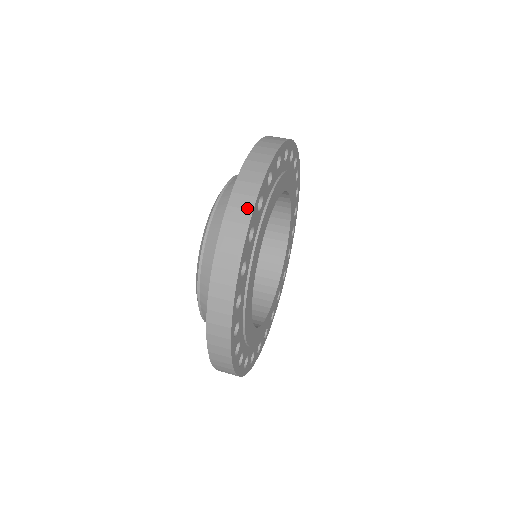
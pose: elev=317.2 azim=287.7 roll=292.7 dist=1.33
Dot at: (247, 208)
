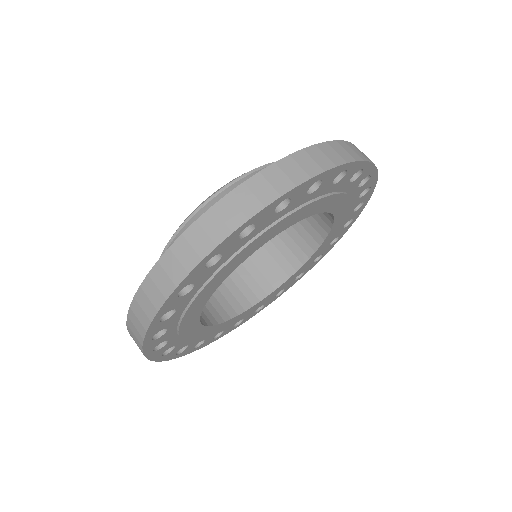
Dot at: (261, 200)
